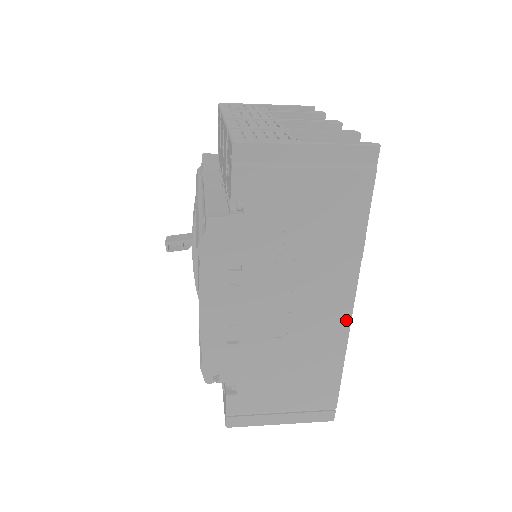
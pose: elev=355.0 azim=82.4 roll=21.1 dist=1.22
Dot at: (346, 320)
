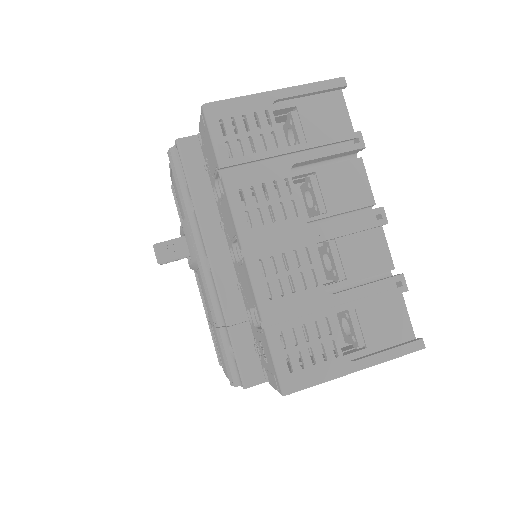
Dot at: occluded
